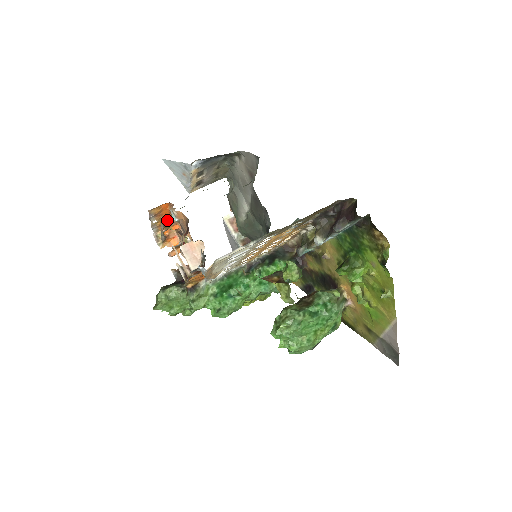
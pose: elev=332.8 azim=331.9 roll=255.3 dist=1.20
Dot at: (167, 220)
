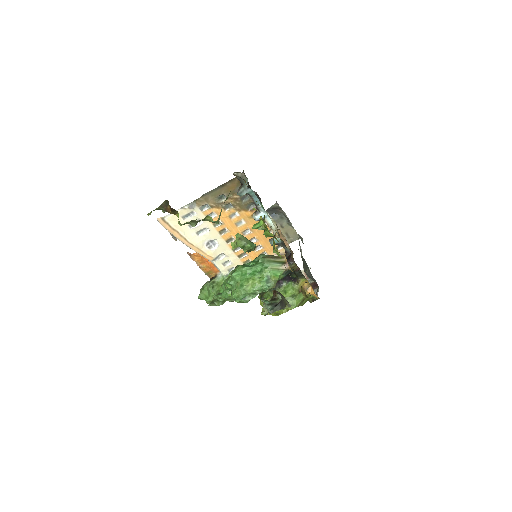
Dot at: occluded
